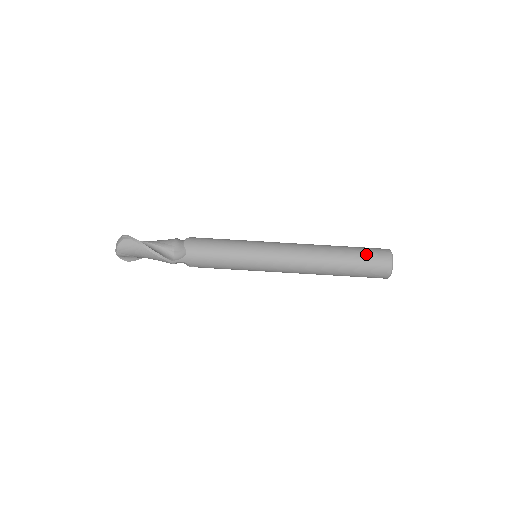
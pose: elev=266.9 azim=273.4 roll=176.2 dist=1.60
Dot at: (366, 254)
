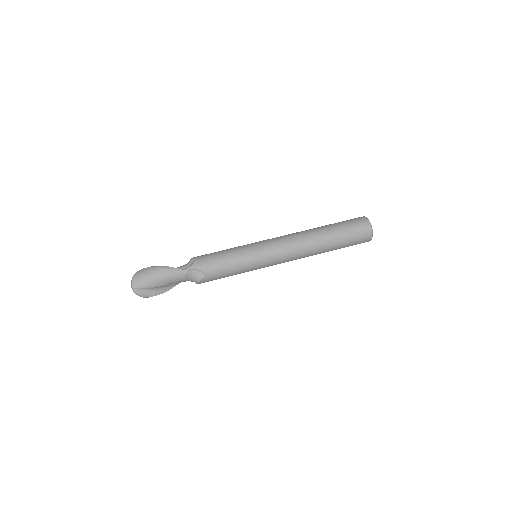
Dot at: (343, 221)
